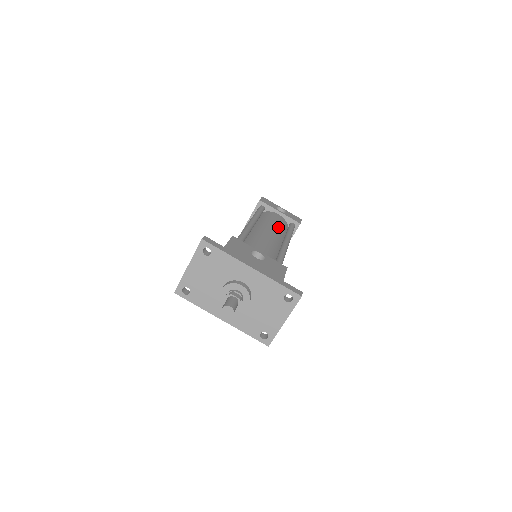
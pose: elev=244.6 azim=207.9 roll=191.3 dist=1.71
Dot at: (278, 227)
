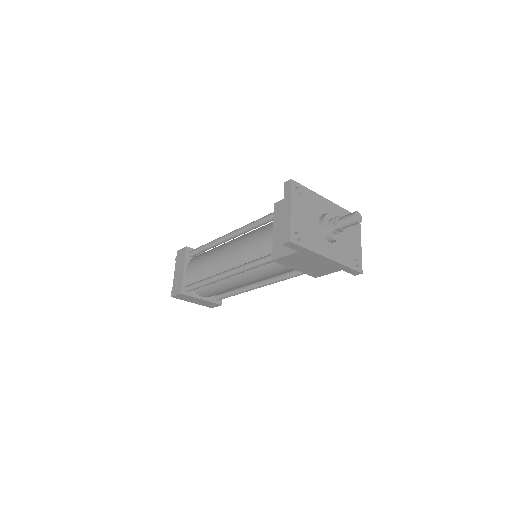
Dot at: occluded
